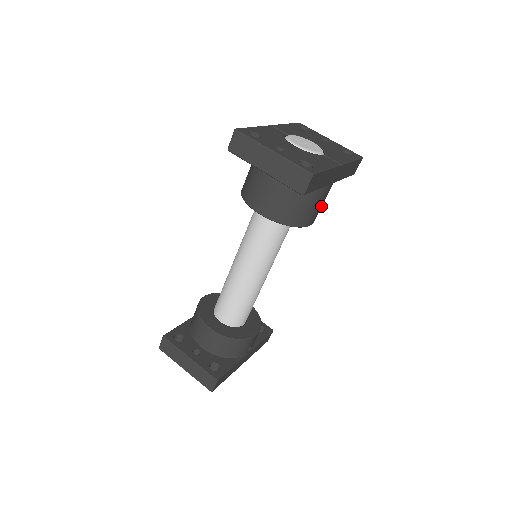
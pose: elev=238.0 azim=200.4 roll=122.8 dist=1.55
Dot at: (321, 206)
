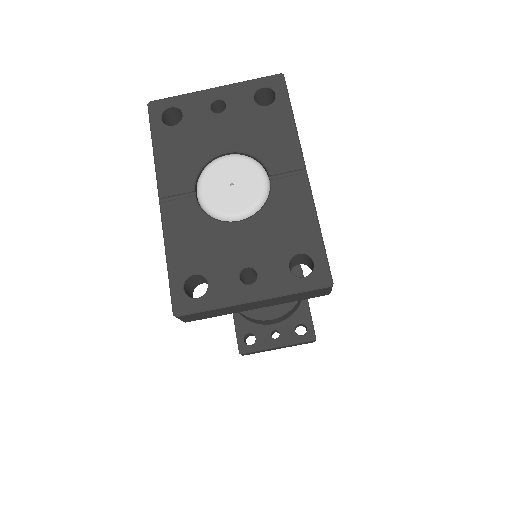
Dot at: occluded
